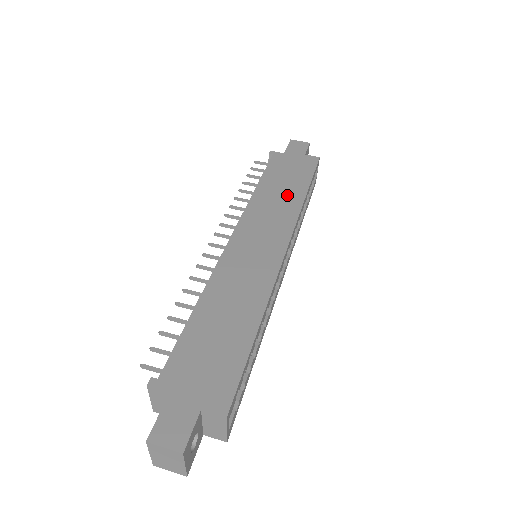
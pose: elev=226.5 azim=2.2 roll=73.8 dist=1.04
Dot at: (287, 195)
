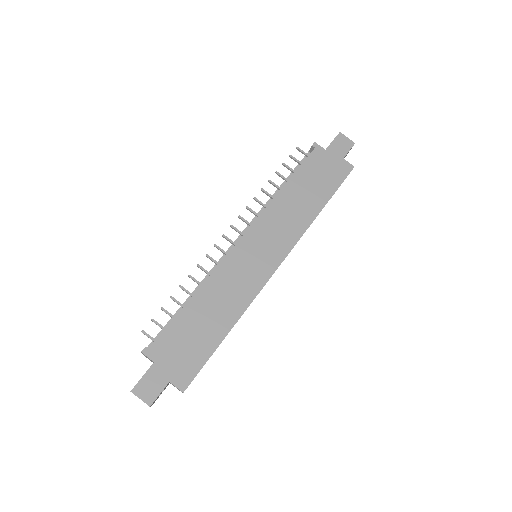
Dot at: (305, 206)
